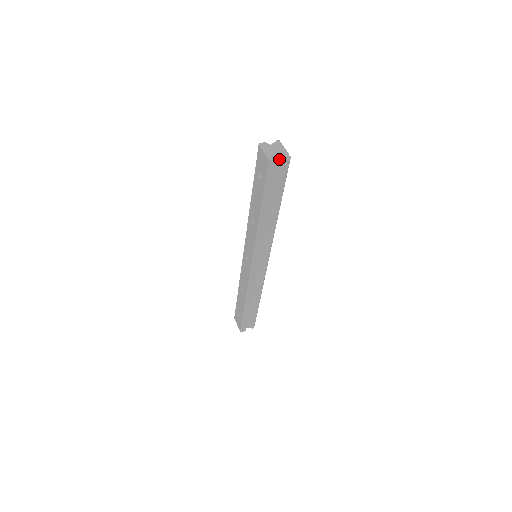
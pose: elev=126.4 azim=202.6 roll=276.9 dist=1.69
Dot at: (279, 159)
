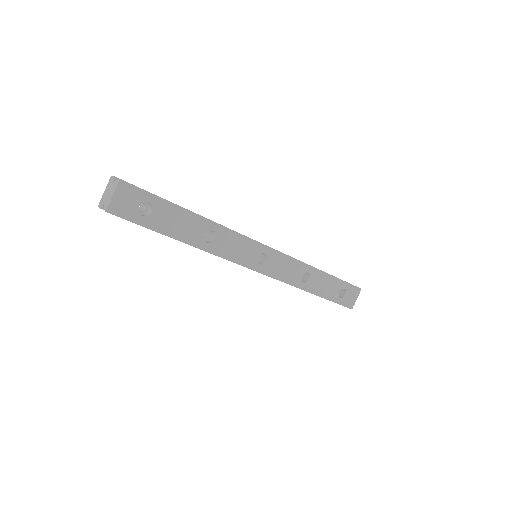
Dot at: occluded
